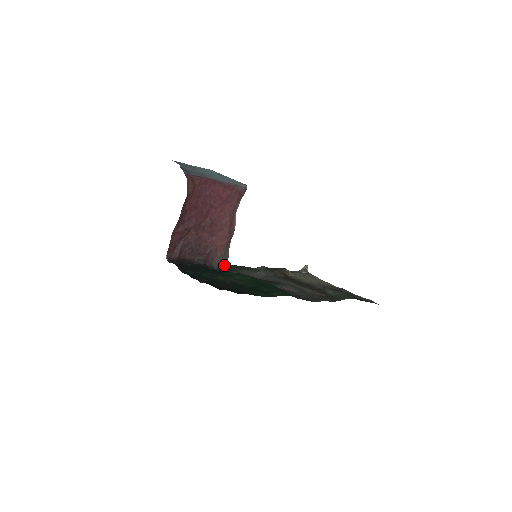
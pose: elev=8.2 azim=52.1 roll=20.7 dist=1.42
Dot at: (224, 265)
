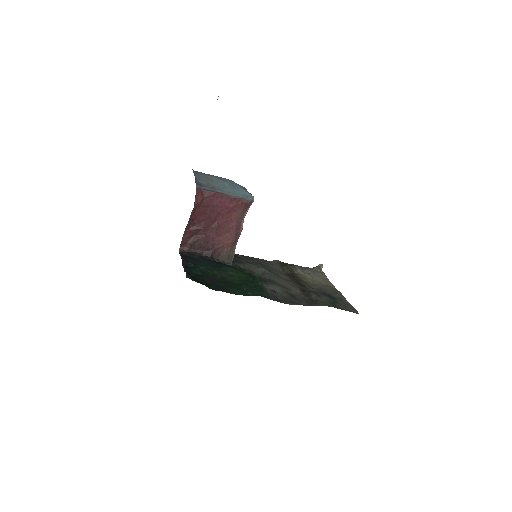
Dot at: (230, 259)
